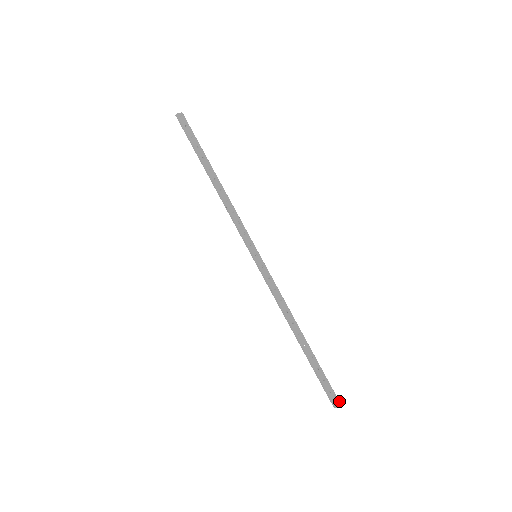
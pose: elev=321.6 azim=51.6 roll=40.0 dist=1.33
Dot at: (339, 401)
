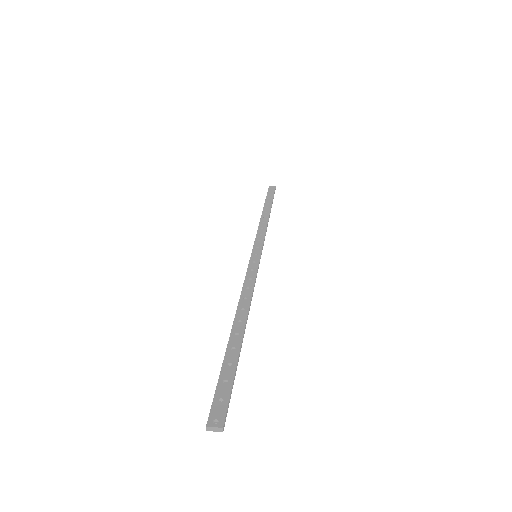
Dot at: (224, 422)
